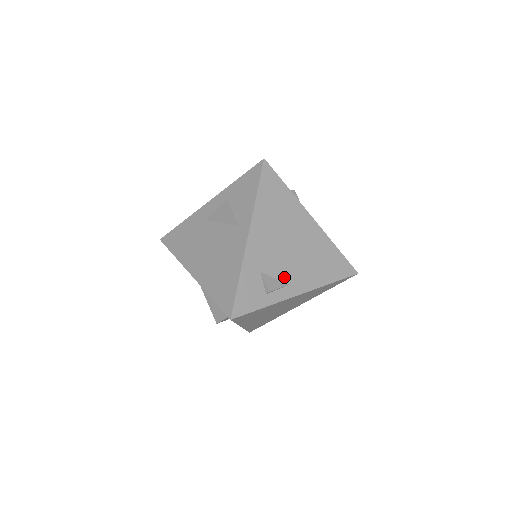
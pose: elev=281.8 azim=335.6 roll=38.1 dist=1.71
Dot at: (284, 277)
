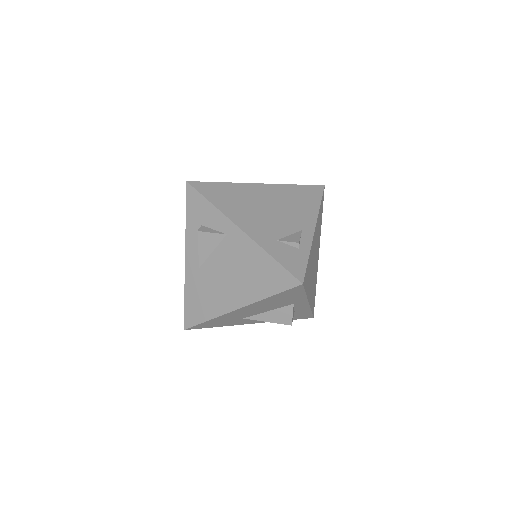
Dot at: (293, 229)
